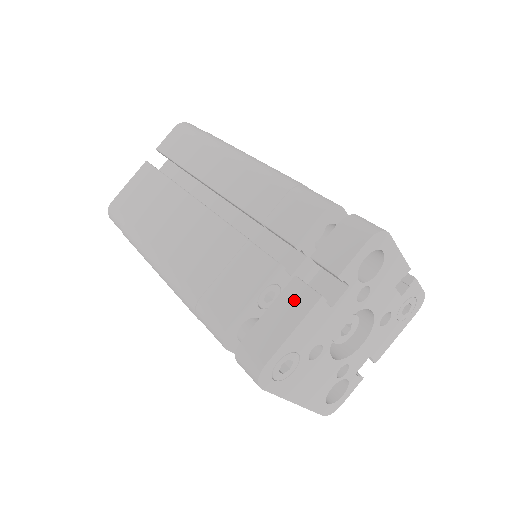
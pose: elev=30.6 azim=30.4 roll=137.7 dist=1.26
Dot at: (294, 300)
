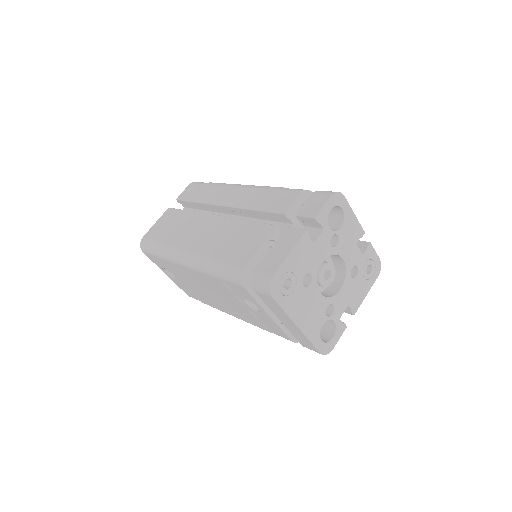
Dot at: (288, 238)
